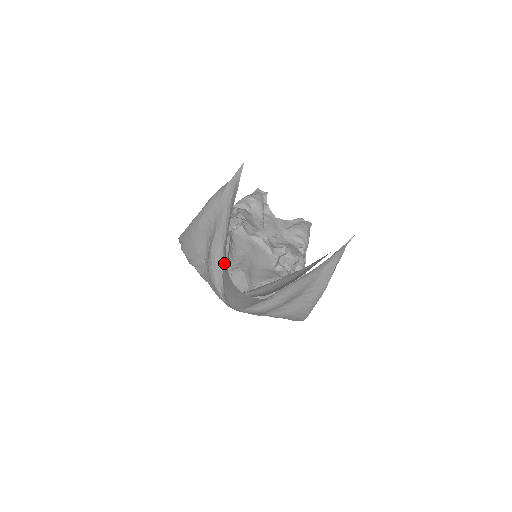
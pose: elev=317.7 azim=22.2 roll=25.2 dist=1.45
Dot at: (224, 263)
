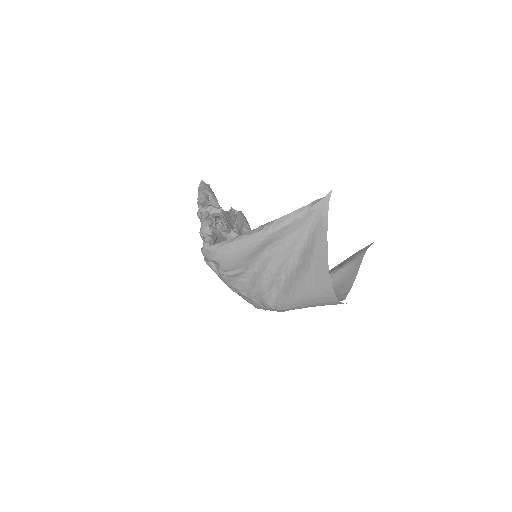
Dot at: (314, 277)
